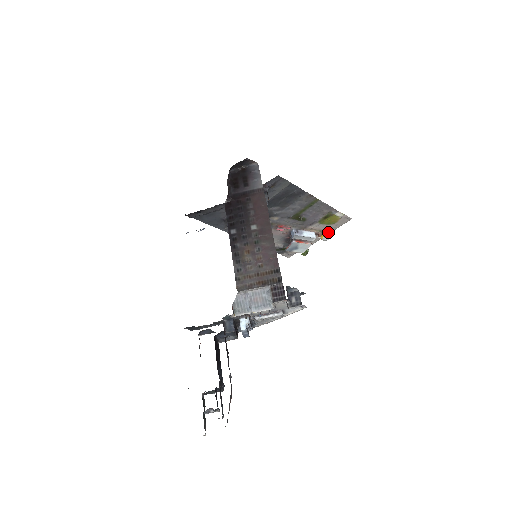
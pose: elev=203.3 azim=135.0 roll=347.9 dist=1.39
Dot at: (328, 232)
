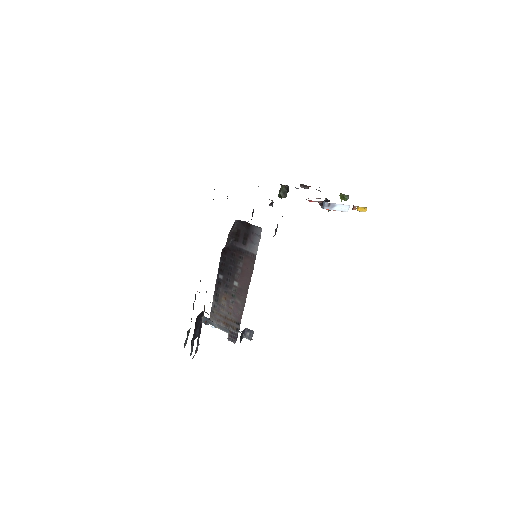
Dot at: (366, 207)
